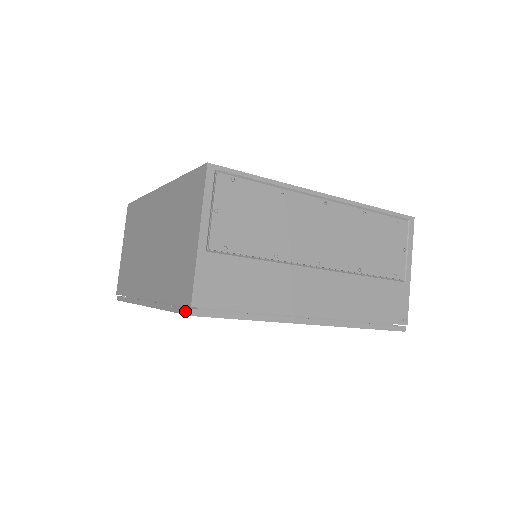
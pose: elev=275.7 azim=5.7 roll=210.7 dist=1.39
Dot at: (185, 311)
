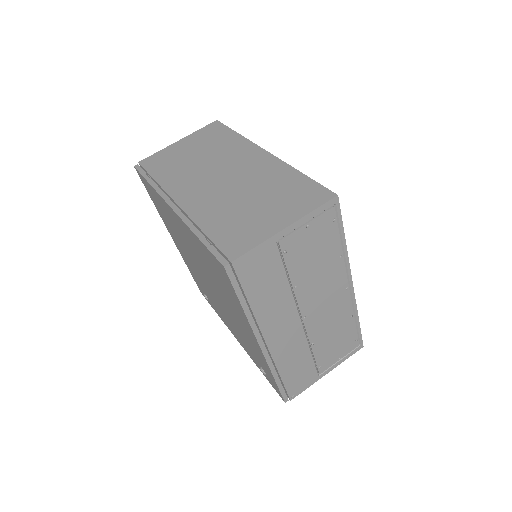
Dot at: (220, 258)
